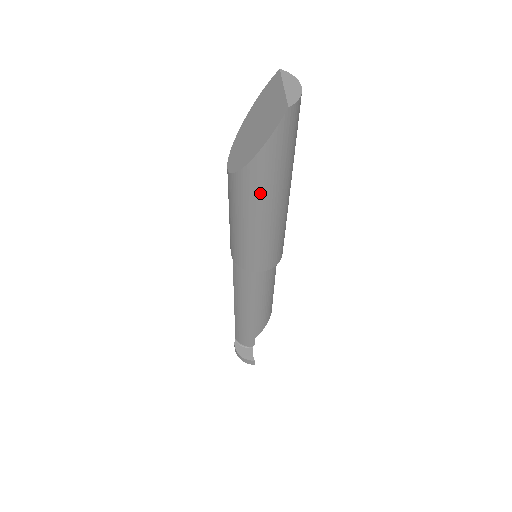
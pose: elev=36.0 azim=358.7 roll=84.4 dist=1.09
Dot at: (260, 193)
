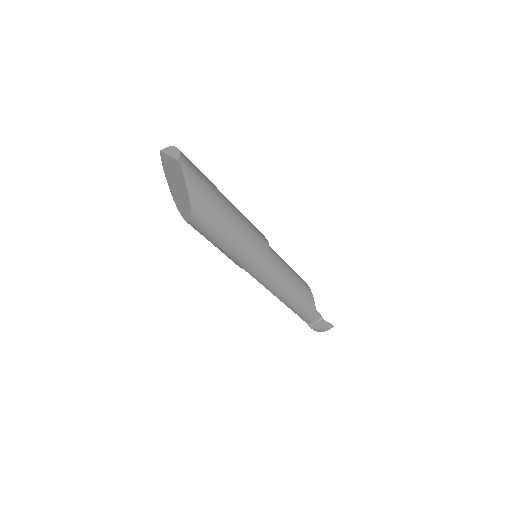
Dot at: (213, 215)
